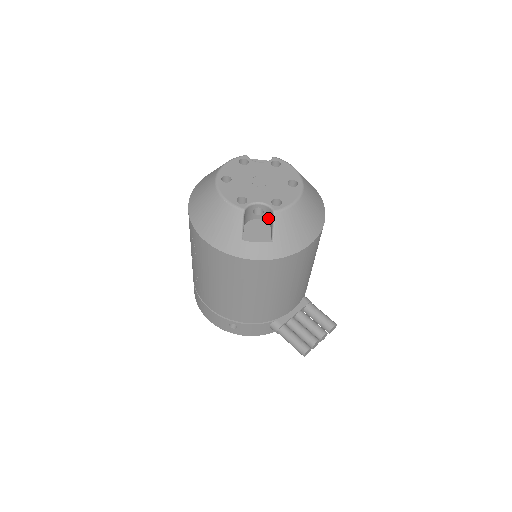
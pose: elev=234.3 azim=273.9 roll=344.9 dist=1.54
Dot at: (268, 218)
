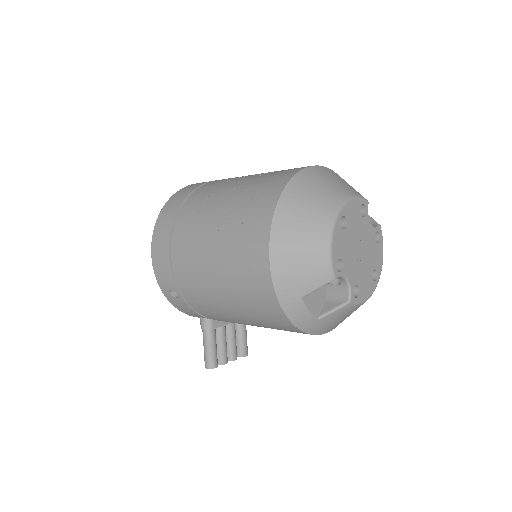
Dot at: (334, 292)
